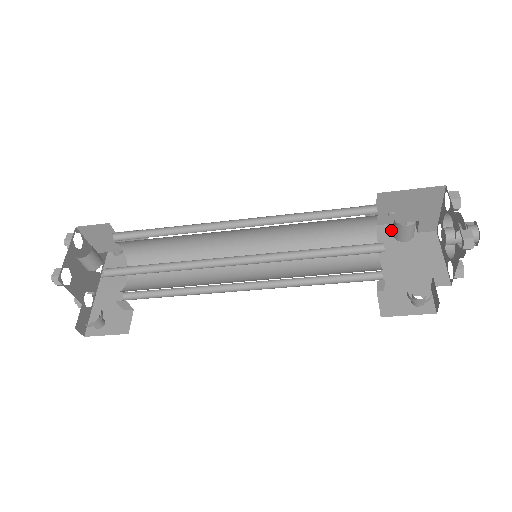
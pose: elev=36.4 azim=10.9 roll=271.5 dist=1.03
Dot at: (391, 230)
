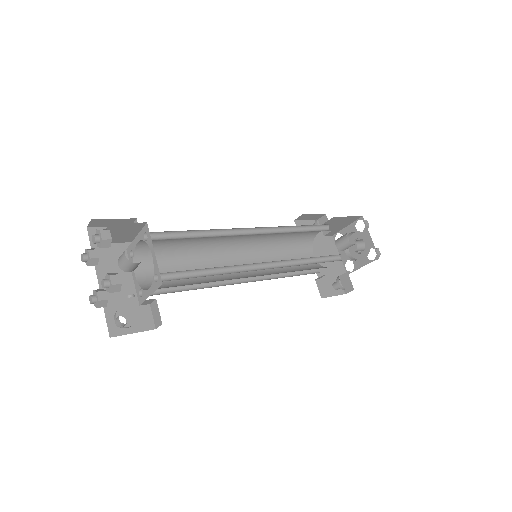
Dot at: occluded
